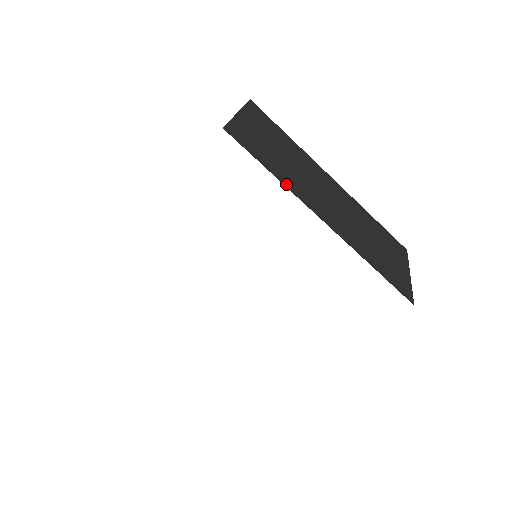
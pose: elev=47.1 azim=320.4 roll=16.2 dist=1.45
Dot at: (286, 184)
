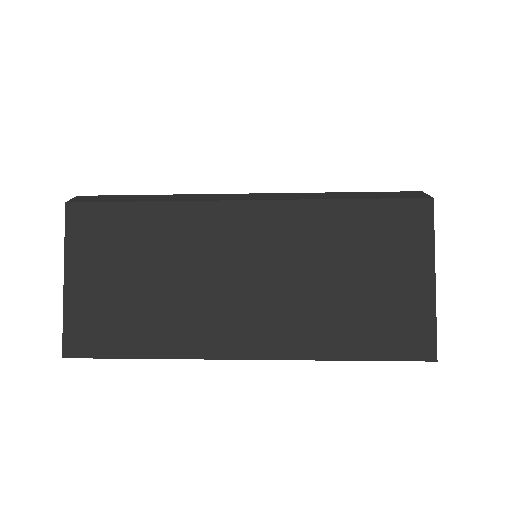
Dot at: (171, 352)
